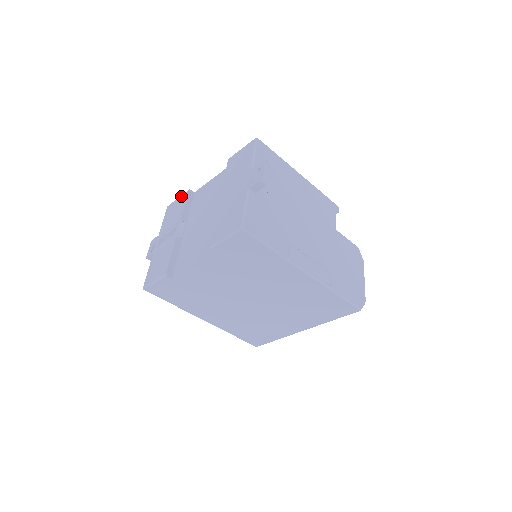
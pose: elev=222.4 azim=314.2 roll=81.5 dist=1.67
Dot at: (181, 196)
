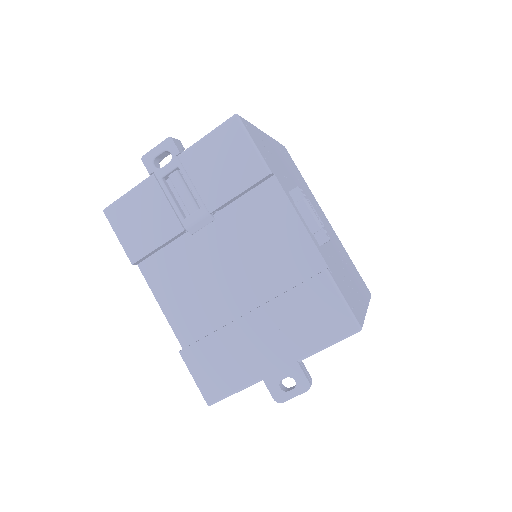
Dot at: (256, 157)
